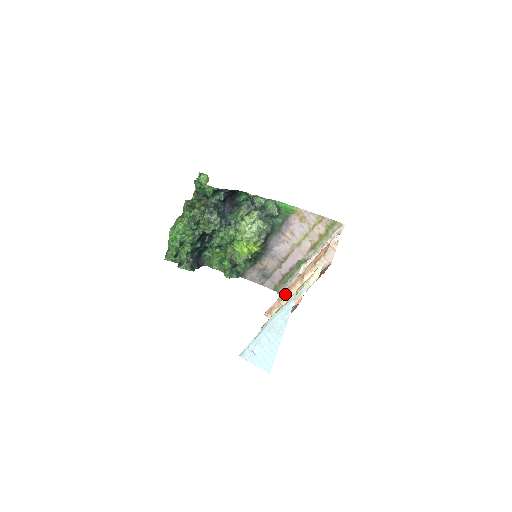
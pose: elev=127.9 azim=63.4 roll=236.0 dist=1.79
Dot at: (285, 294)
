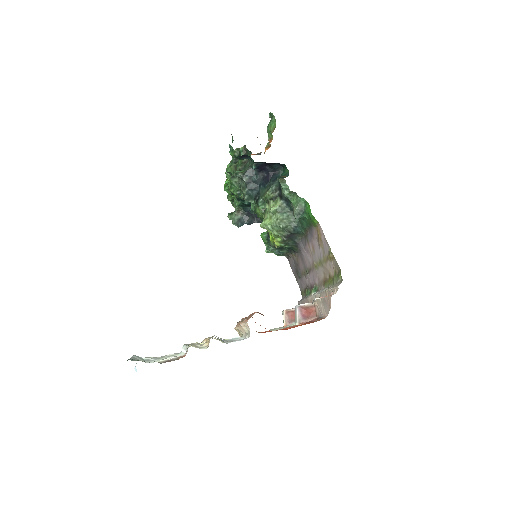
Dot at: (240, 322)
